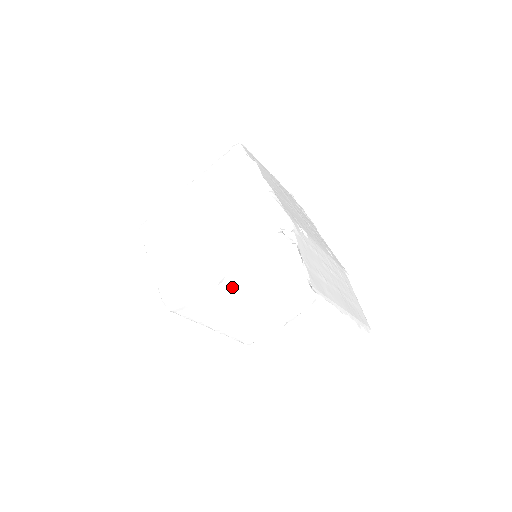
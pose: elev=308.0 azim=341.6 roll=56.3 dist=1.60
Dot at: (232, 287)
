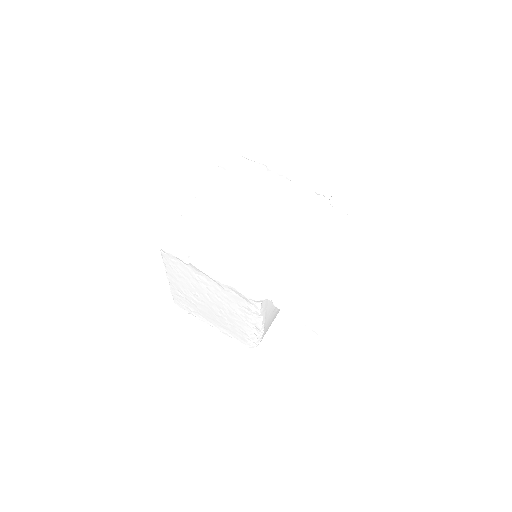
Dot at: (271, 318)
